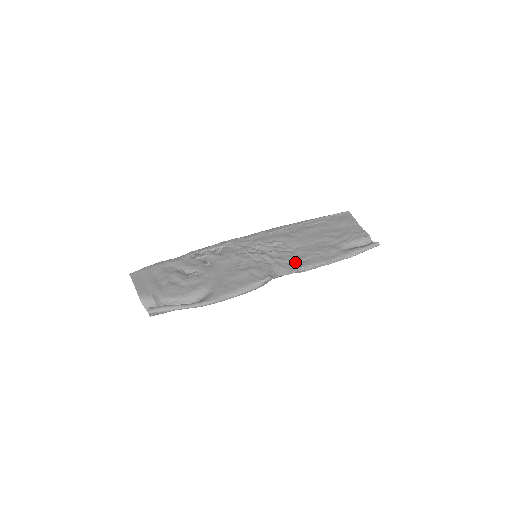
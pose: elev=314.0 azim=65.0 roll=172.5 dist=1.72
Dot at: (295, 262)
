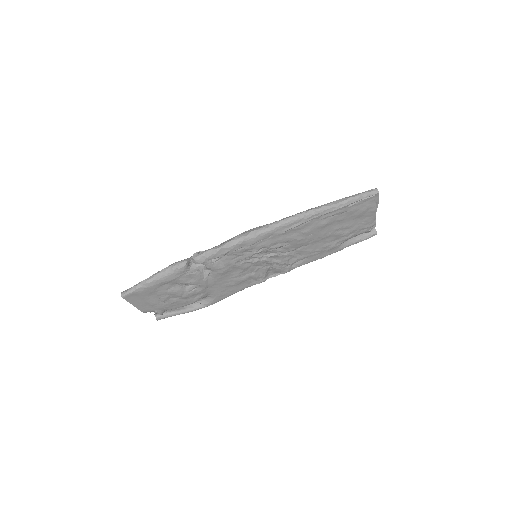
Dot at: (292, 264)
